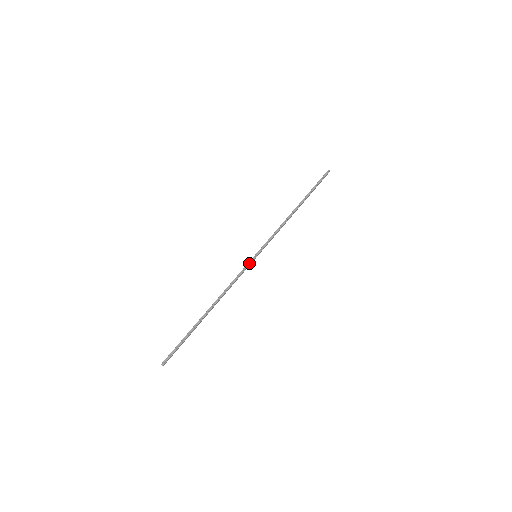
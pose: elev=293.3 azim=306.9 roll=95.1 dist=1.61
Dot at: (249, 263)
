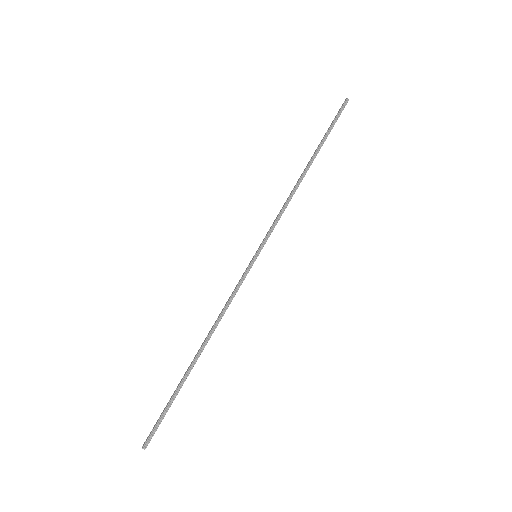
Dot at: (248, 270)
